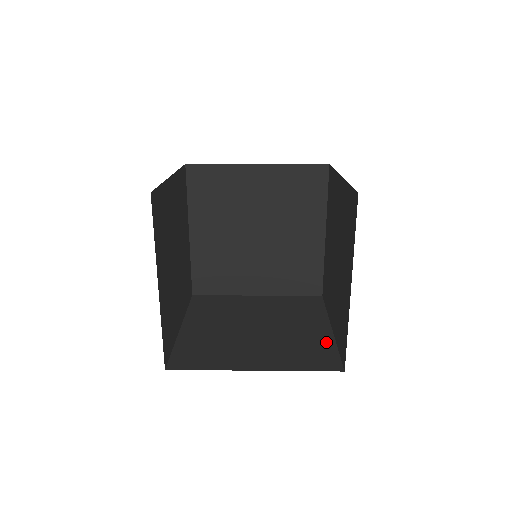
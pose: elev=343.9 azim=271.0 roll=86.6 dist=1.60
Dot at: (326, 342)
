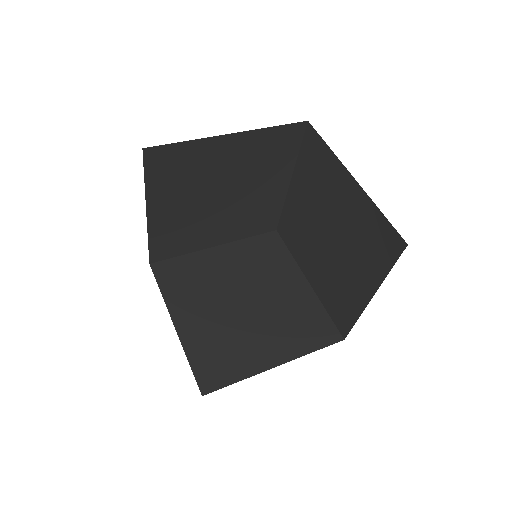
Dot at: (313, 304)
